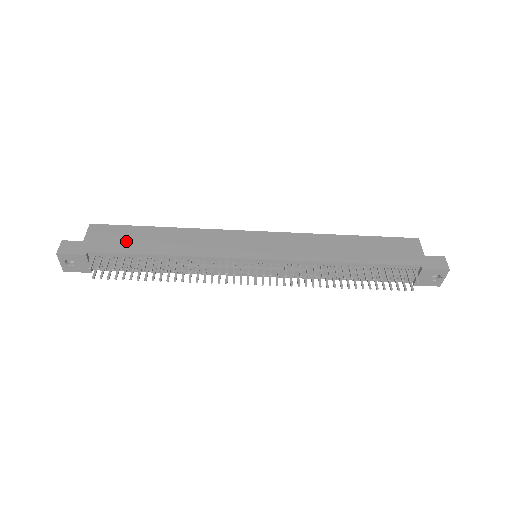
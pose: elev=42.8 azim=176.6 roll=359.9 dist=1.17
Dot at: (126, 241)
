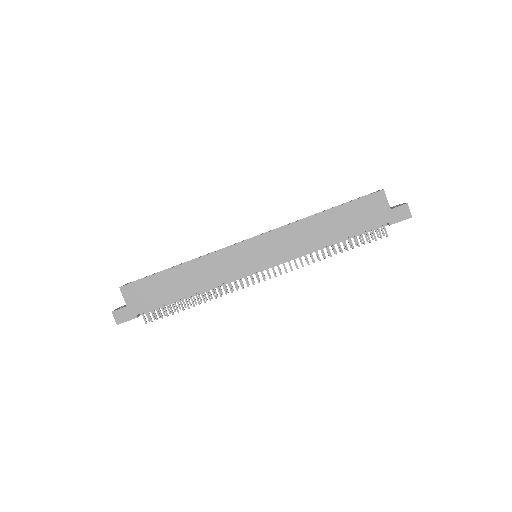
Dot at: (157, 293)
